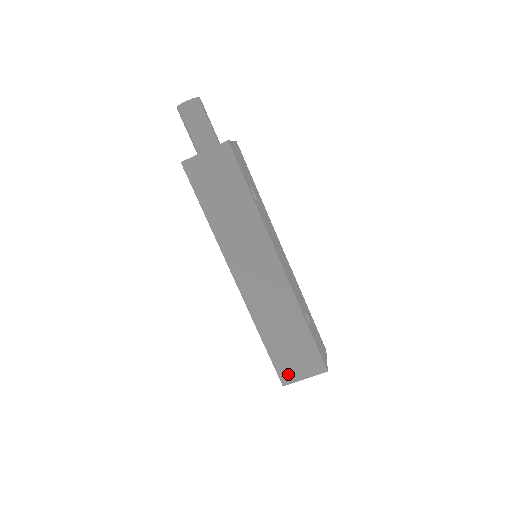
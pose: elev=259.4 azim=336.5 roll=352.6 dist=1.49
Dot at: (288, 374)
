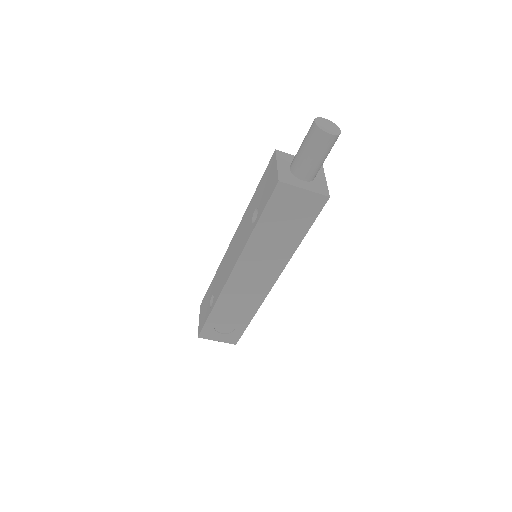
Dot at: (209, 334)
